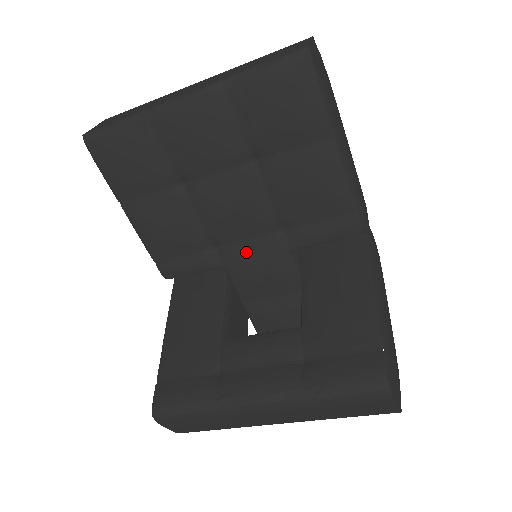
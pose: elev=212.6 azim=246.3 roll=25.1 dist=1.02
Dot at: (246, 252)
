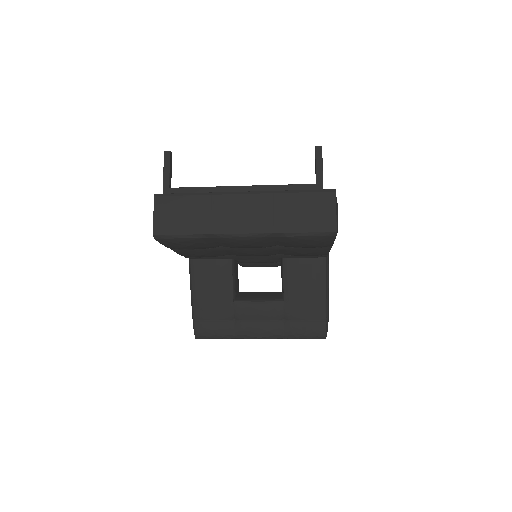
Dot at: (251, 258)
